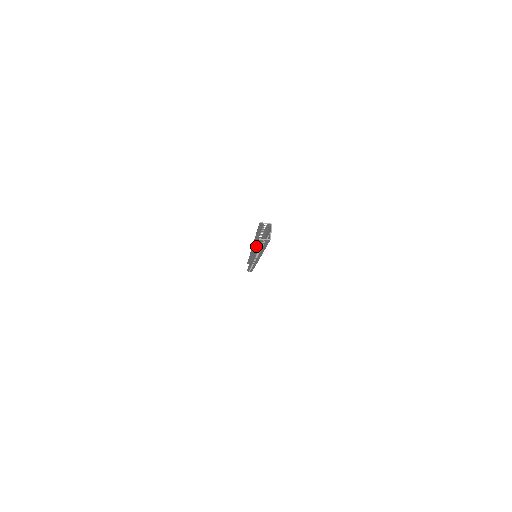
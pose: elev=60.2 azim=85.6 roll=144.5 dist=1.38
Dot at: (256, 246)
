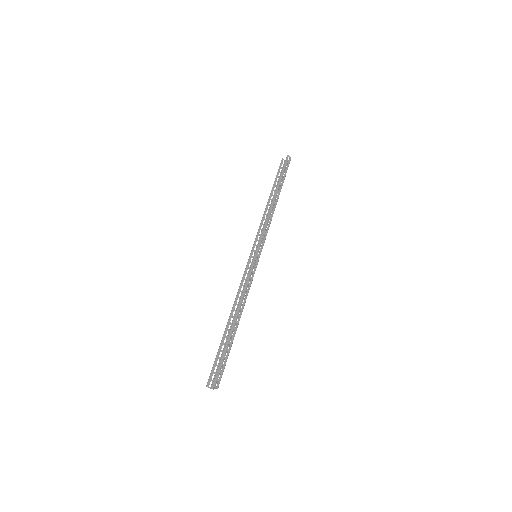
Dot at: (218, 352)
